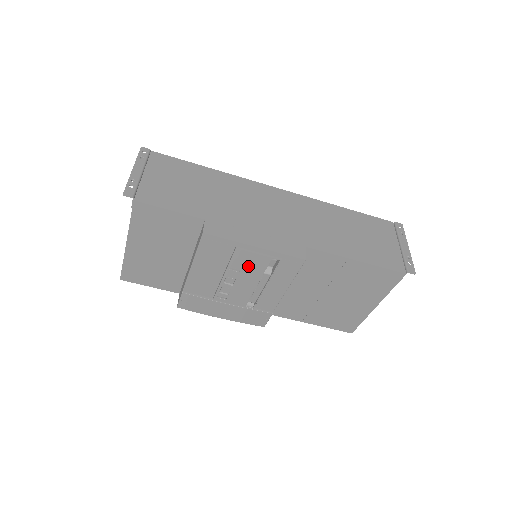
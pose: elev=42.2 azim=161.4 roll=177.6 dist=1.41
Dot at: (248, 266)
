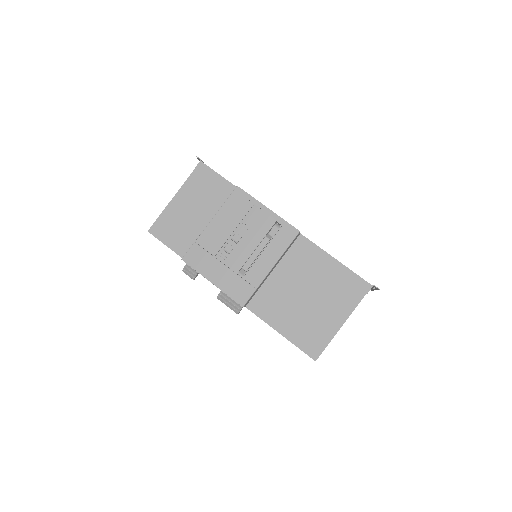
Dot at: (256, 225)
